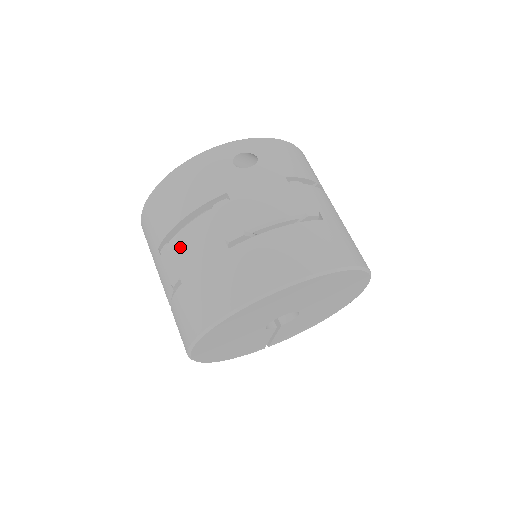
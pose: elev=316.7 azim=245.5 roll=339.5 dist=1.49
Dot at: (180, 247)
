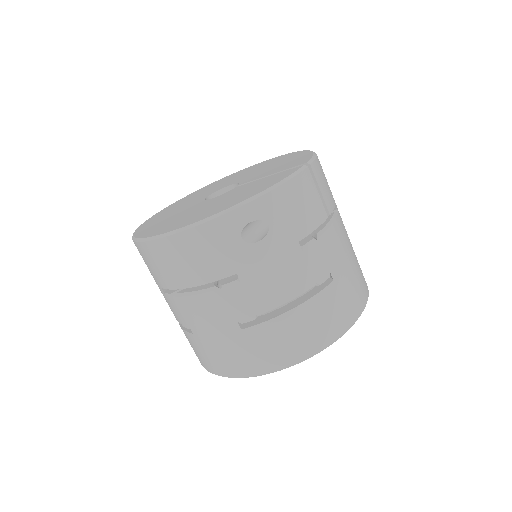
Dot at: (189, 309)
